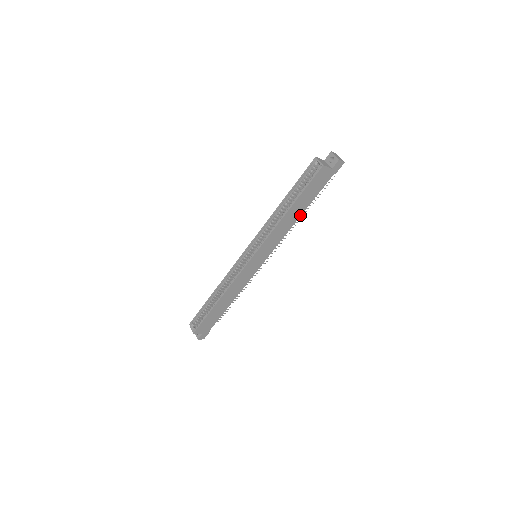
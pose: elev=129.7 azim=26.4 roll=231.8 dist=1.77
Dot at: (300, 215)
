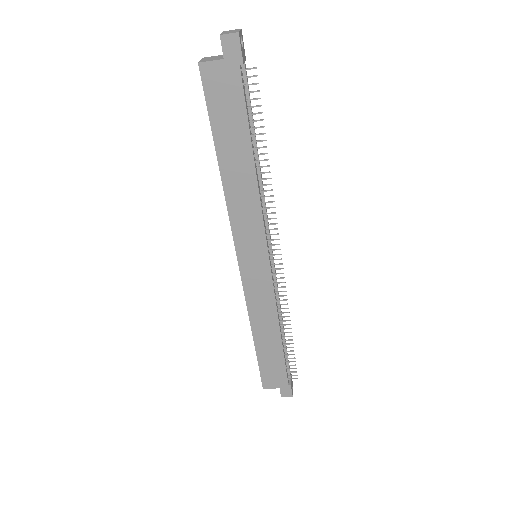
Dot at: (253, 165)
